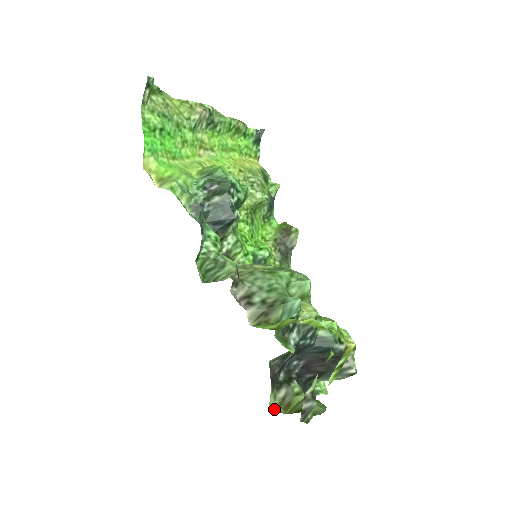
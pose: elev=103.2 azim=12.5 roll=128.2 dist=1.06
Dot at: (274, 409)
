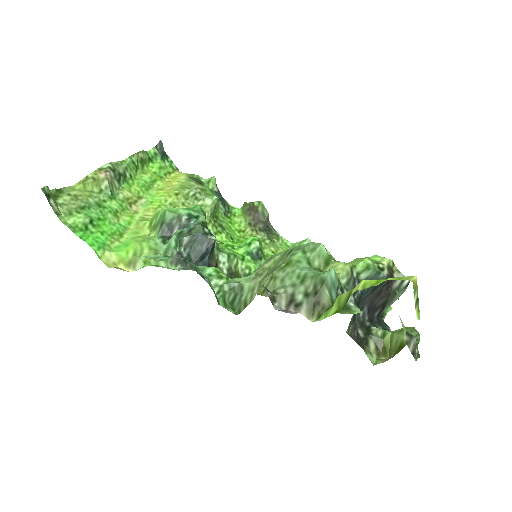
Dot at: (378, 363)
